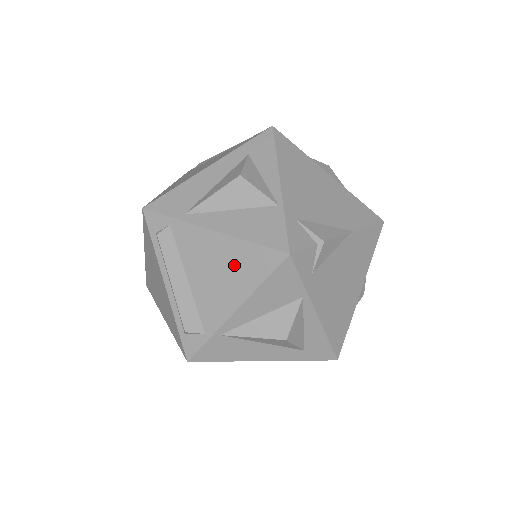
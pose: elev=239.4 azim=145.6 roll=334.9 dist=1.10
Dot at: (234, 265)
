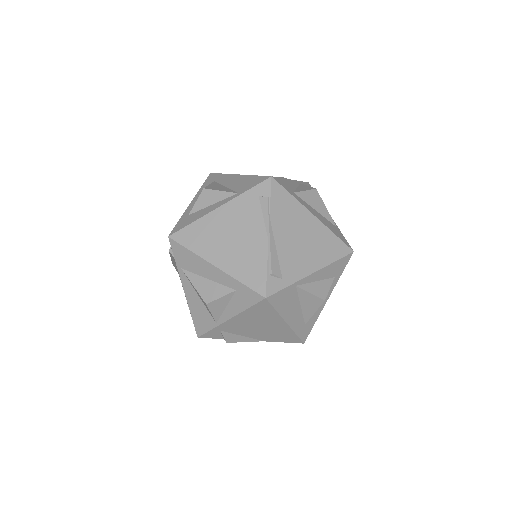
Dot at: occluded
